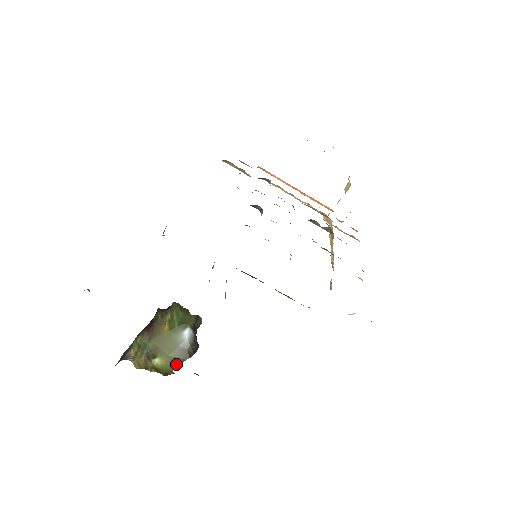
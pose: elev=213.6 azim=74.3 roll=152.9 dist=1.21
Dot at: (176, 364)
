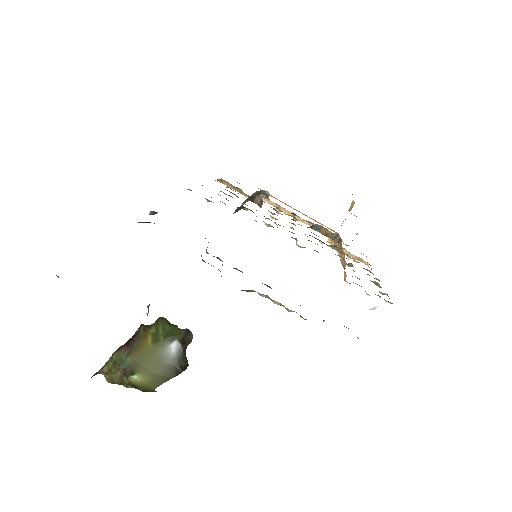
Dot at: (159, 382)
